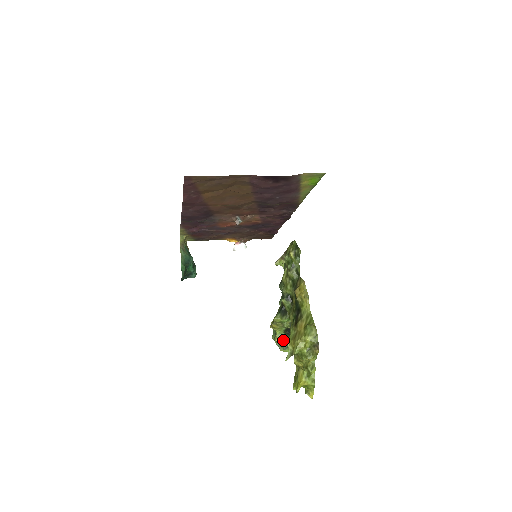
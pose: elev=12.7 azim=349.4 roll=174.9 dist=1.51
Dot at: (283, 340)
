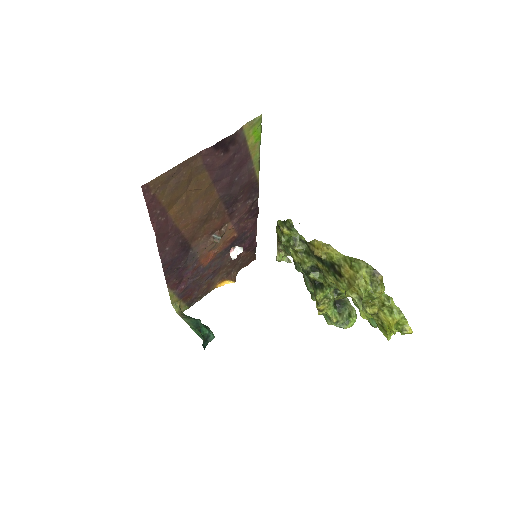
Dot at: (339, 316)
